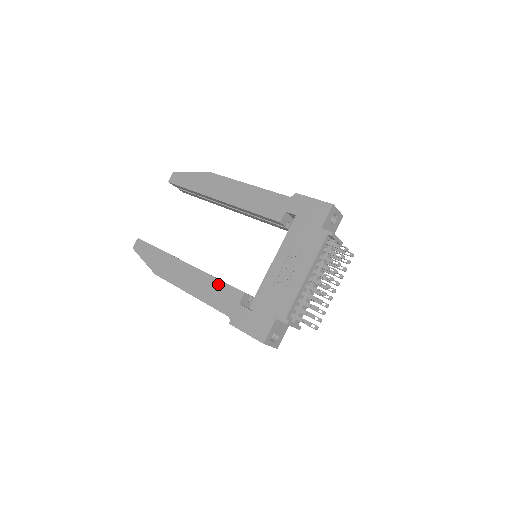
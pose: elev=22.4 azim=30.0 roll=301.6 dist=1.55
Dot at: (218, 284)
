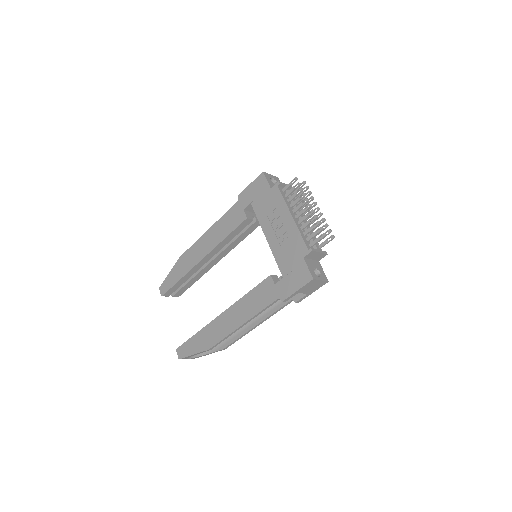
Dot at: (251, 295)
